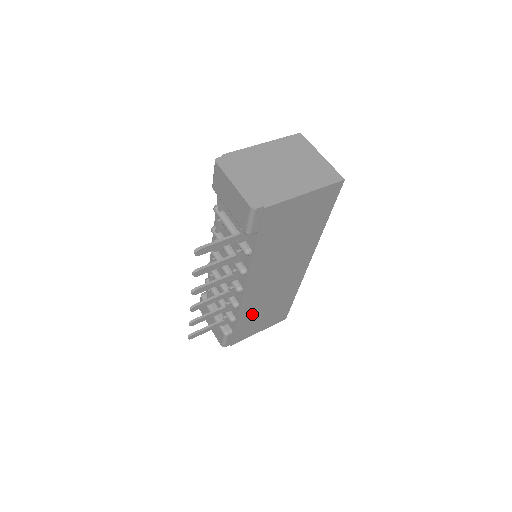
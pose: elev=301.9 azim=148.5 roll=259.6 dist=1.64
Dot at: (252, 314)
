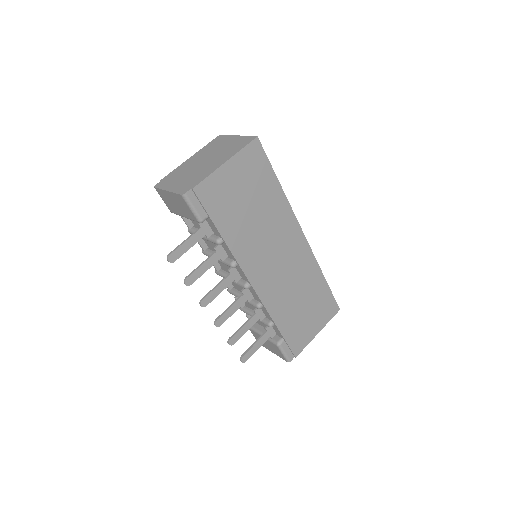
Dot at: (287, 311)
